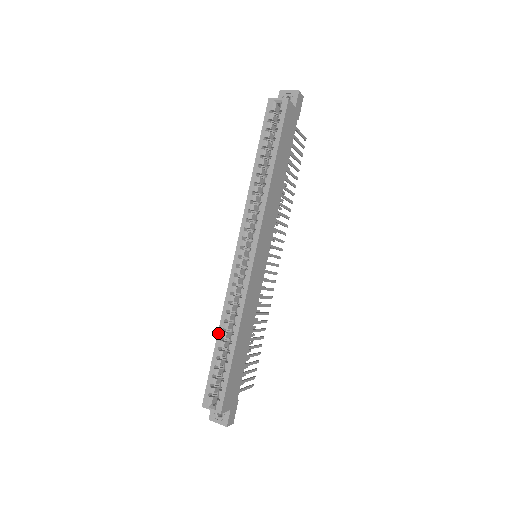
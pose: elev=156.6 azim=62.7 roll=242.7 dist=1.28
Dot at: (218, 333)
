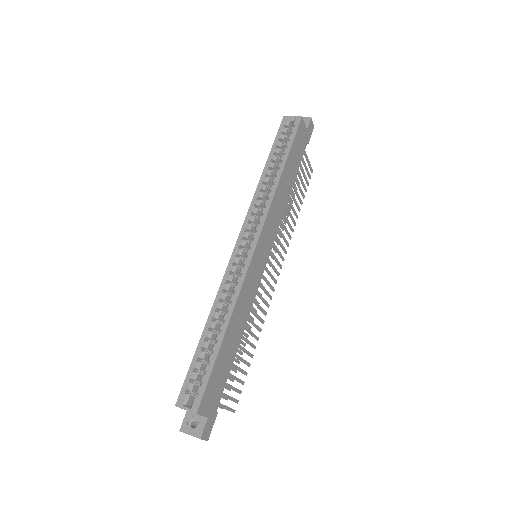
Dot at: (206, 323)
